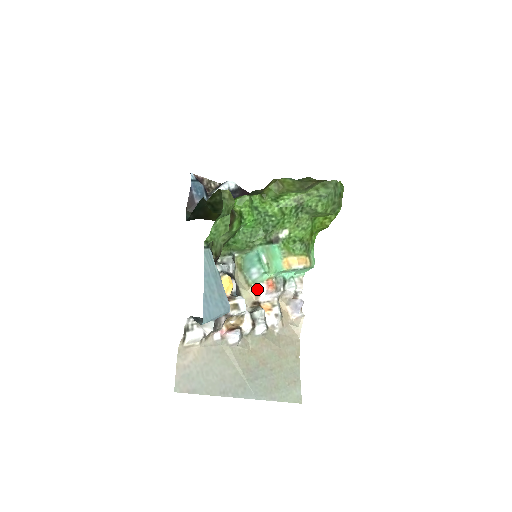
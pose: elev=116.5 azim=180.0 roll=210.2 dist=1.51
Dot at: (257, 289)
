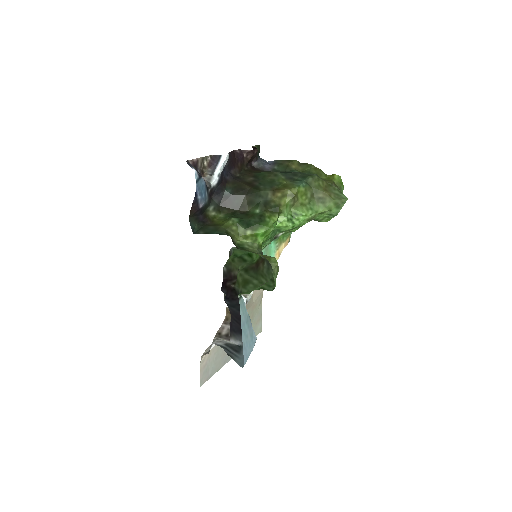
Dot at: occluded
